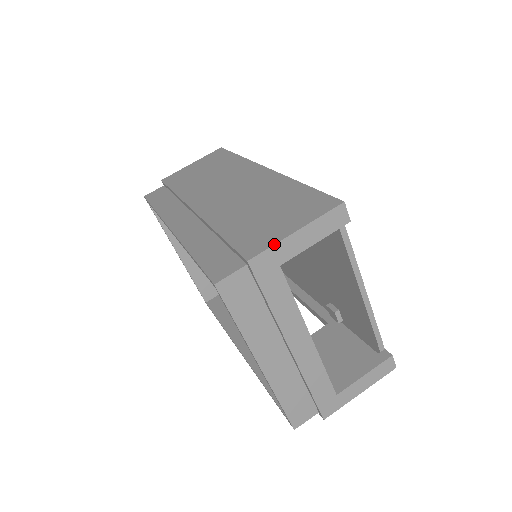
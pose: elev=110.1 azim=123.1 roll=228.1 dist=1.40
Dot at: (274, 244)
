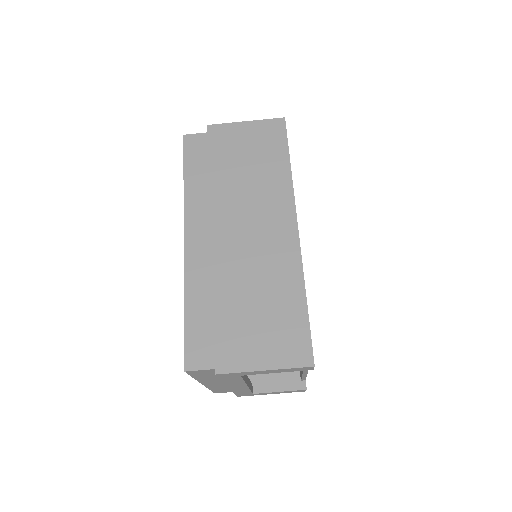
Dot at: (242, 372)
